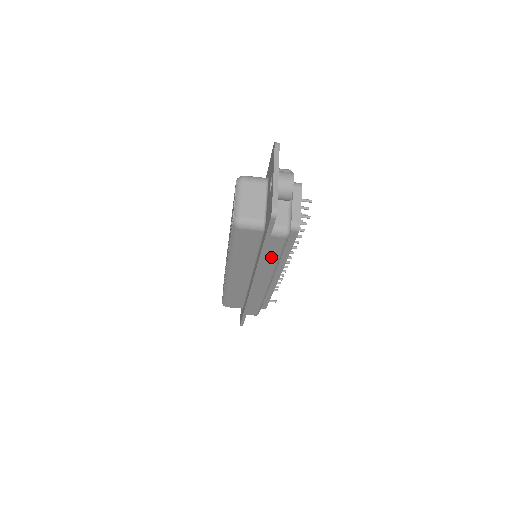
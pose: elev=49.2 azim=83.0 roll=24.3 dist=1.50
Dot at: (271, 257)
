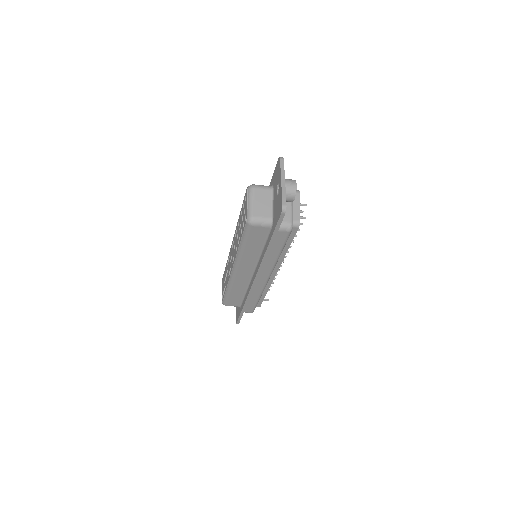
Dot at: (275, 251)
